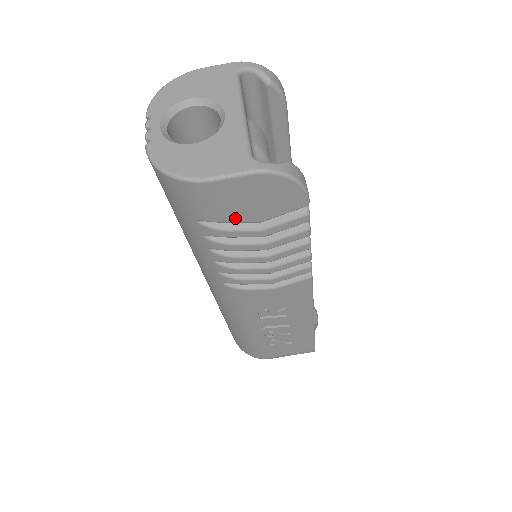
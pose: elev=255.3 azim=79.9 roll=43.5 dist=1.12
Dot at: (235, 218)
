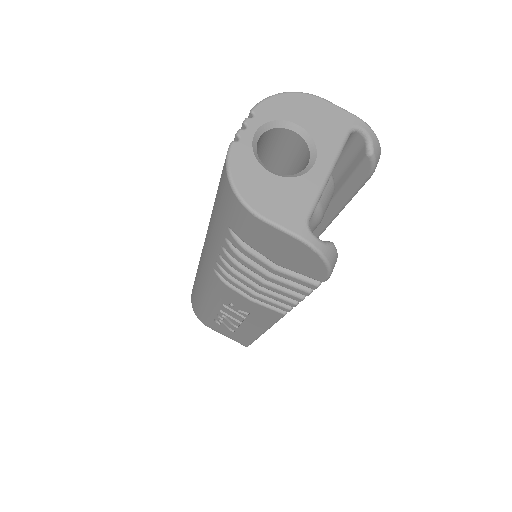
Dot at: (260, 249)
